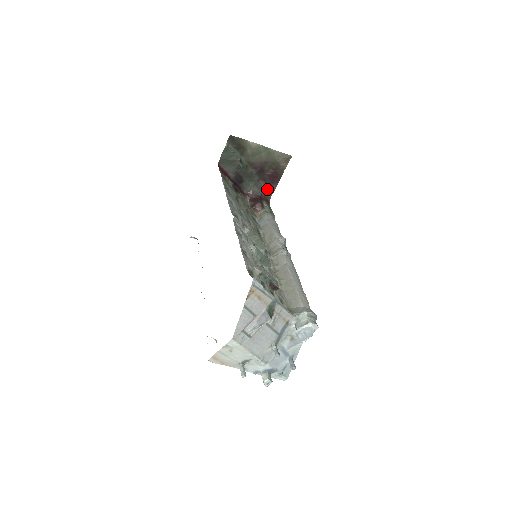
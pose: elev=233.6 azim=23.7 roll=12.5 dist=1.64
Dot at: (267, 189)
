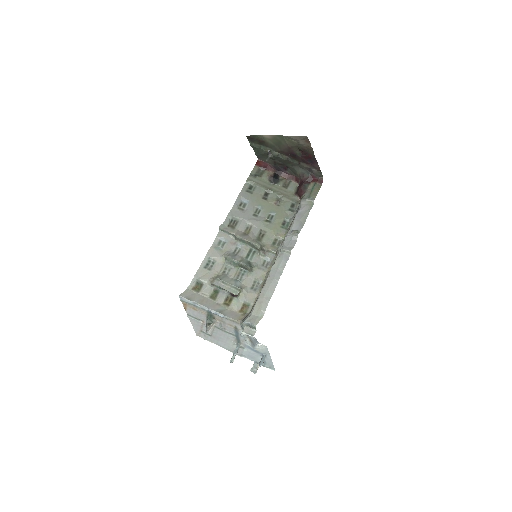
Dot at: (313, 169)
